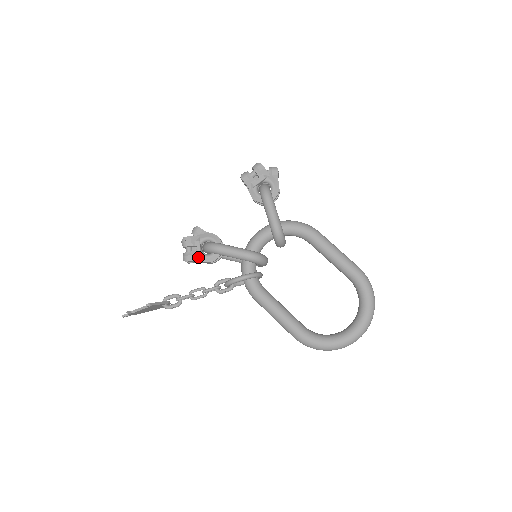
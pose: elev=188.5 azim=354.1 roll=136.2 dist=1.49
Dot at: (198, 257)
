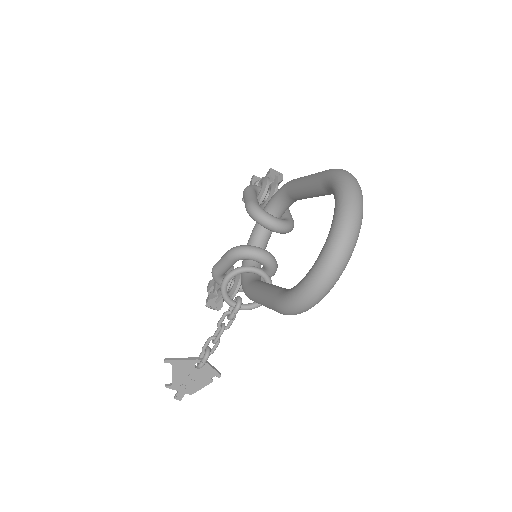
Dot at: (215, 295)
